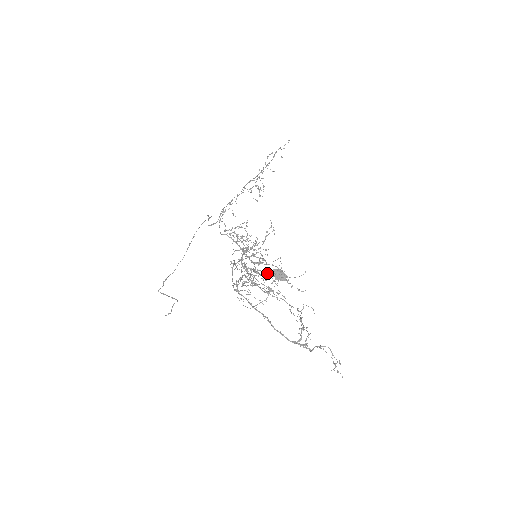
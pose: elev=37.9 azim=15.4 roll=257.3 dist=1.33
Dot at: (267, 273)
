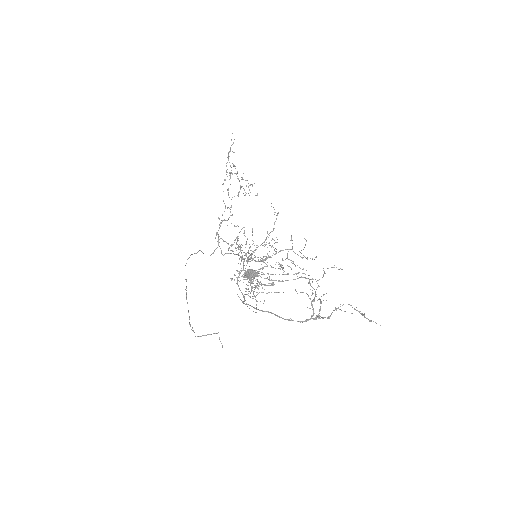
Dot at: (278, 262)
